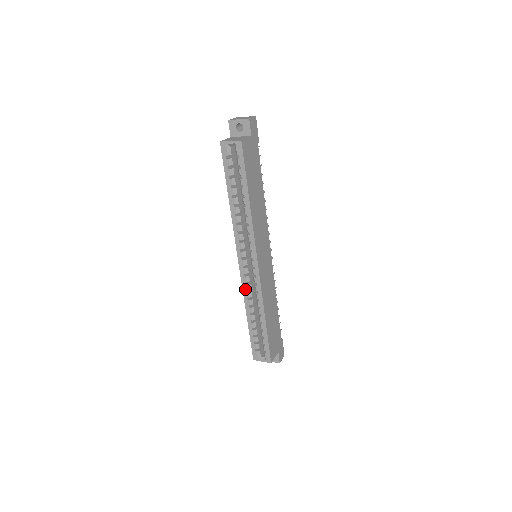
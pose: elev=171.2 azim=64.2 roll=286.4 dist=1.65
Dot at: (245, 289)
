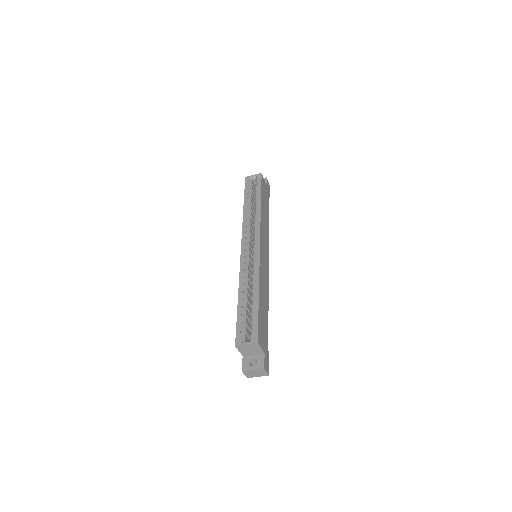
Dot at: (242, 269)
